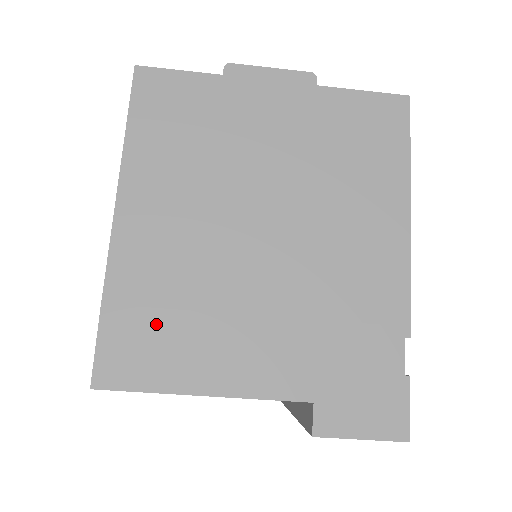
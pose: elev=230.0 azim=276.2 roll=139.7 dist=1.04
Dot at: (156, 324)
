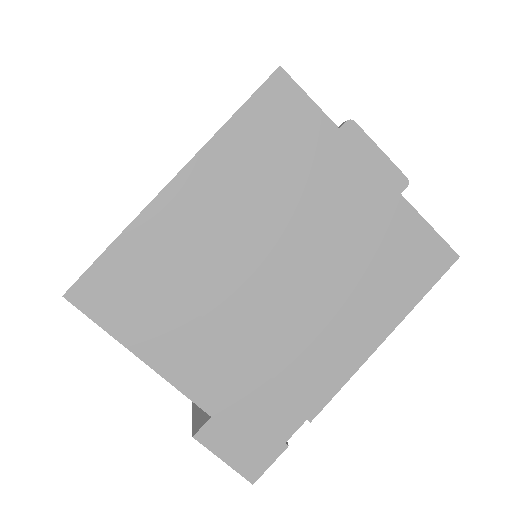
Dot at: (143, 285)
